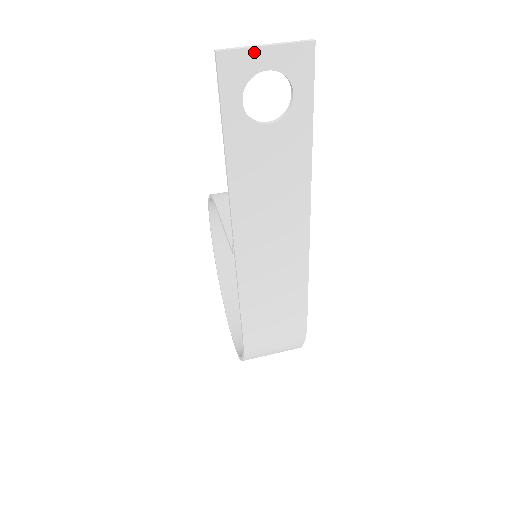
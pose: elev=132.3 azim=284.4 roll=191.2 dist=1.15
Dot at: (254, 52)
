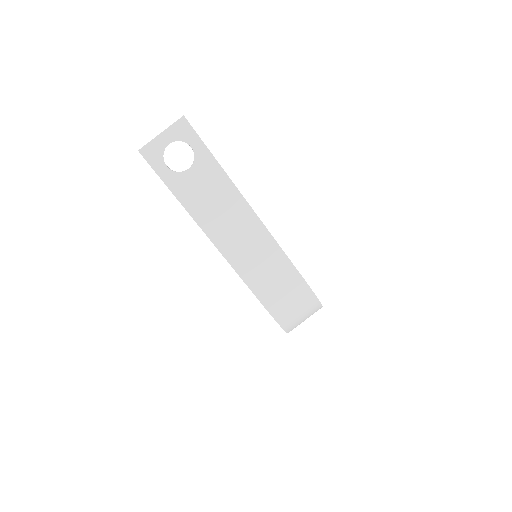
Dot at: (157, 140)
